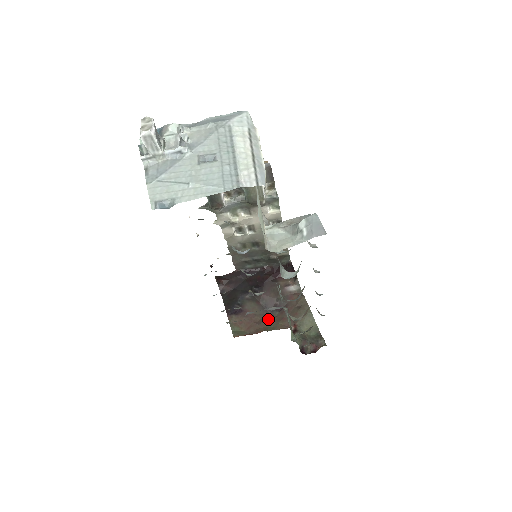
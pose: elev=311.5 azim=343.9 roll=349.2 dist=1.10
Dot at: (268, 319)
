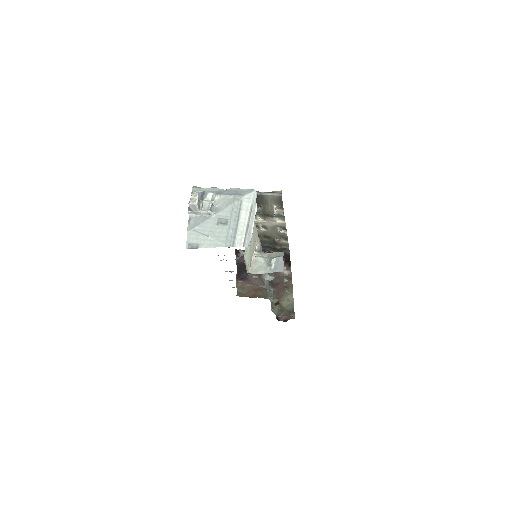
Dot at: (263, 289)
